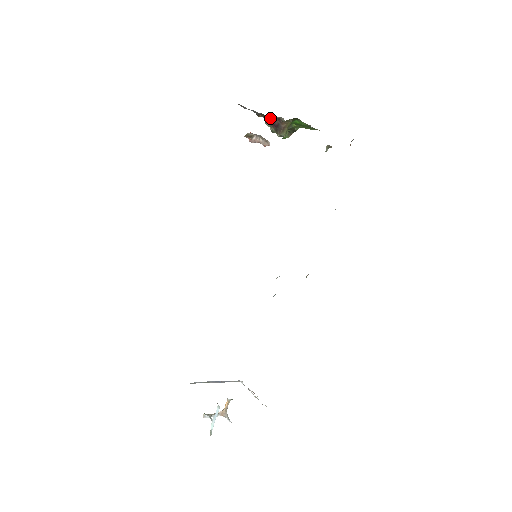
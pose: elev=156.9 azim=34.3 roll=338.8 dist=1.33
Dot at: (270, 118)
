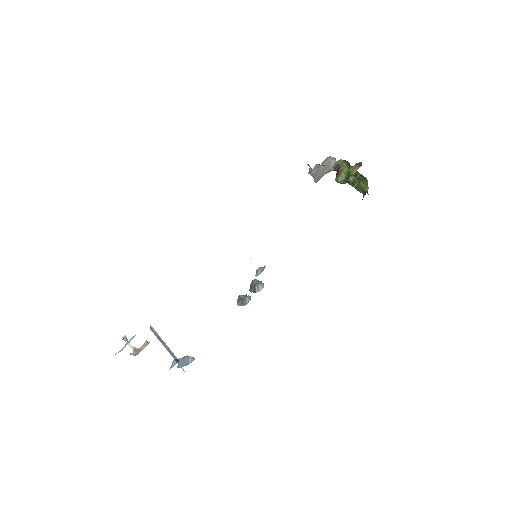
Dot at: (335, 165)
